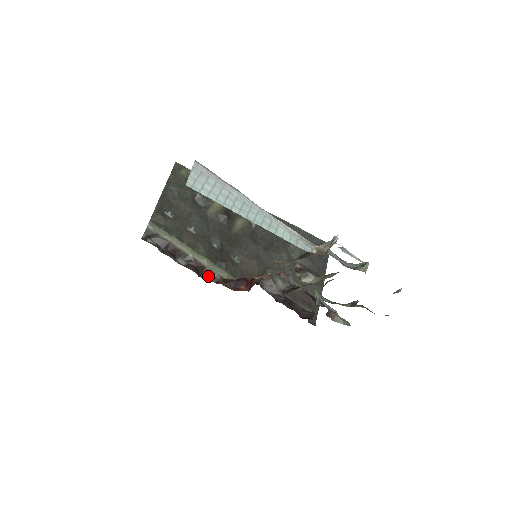
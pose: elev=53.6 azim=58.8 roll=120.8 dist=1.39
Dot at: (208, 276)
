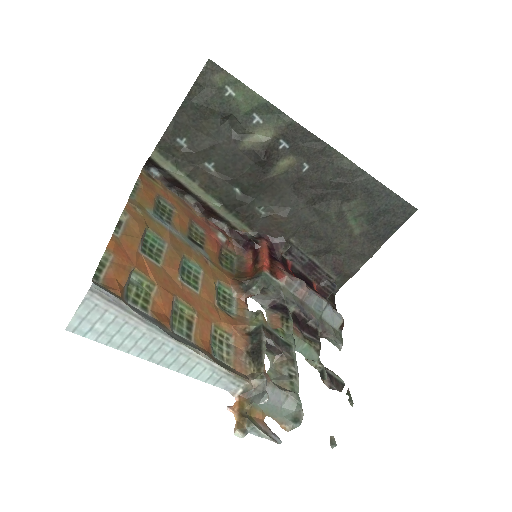
Dot at: (220, 221)
